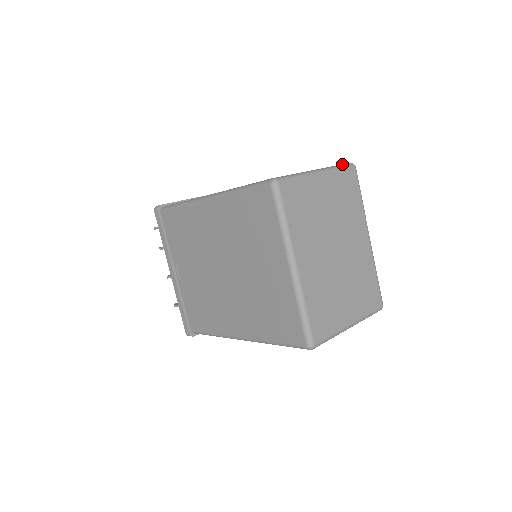
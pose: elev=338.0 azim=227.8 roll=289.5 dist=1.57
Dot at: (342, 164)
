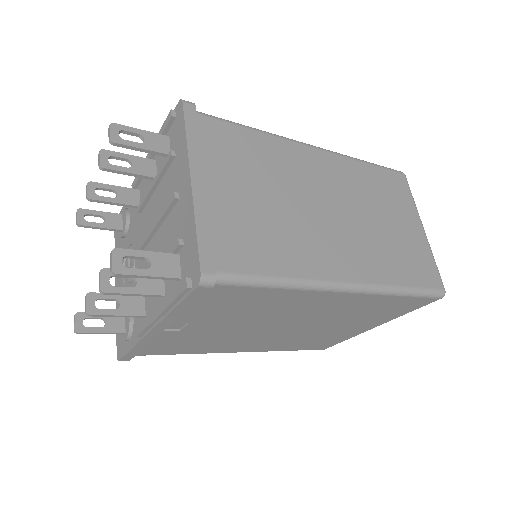
Dot at: occluded
